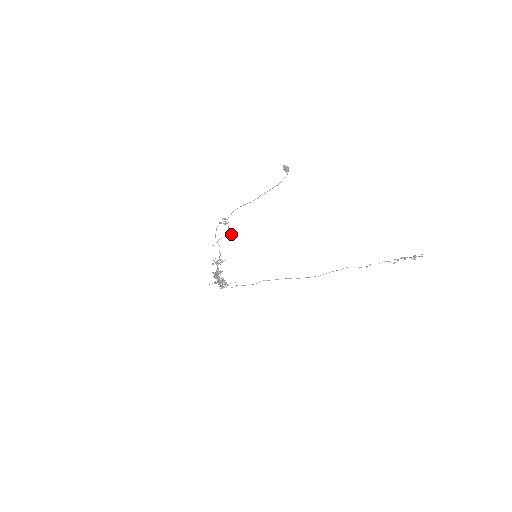
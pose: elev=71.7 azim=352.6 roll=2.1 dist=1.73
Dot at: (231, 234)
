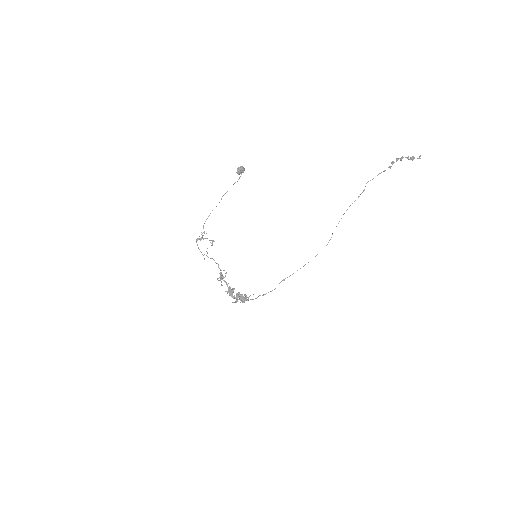
Dot at: occluded
